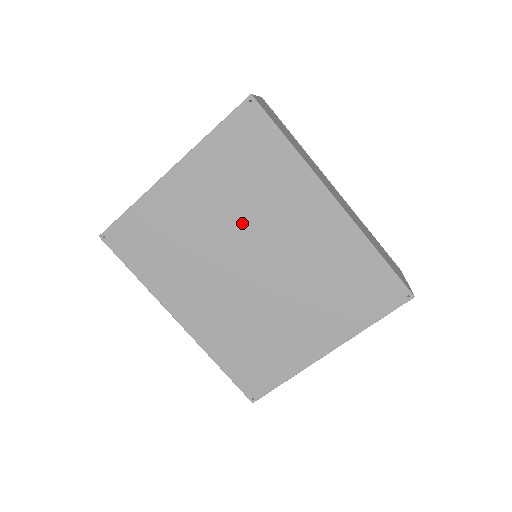
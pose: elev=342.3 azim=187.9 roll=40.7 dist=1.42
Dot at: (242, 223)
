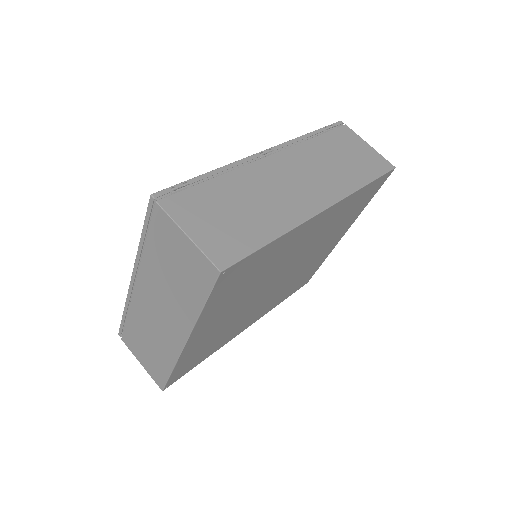
Dot at: (261, 285)
